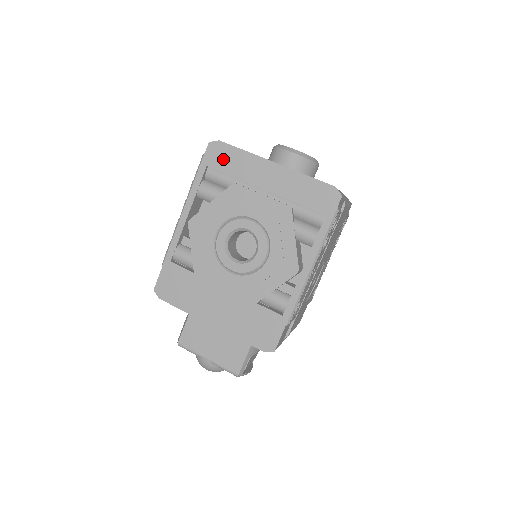
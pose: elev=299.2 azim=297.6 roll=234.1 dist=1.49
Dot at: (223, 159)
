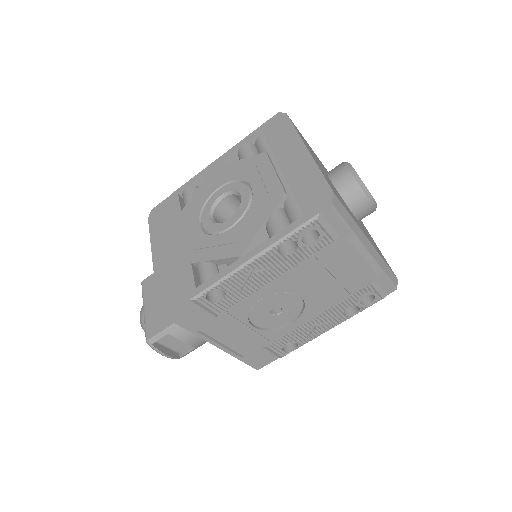
Dot at: (276, 129)
